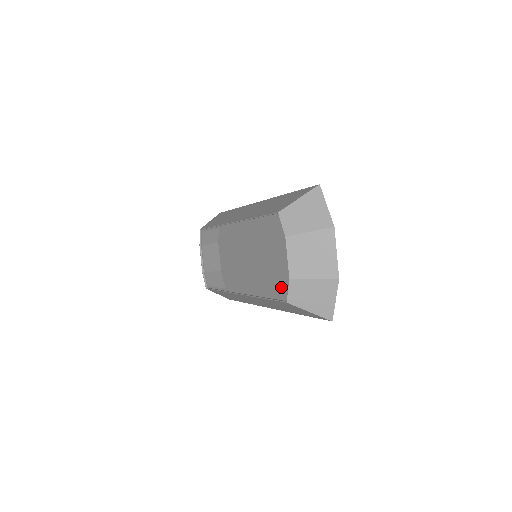
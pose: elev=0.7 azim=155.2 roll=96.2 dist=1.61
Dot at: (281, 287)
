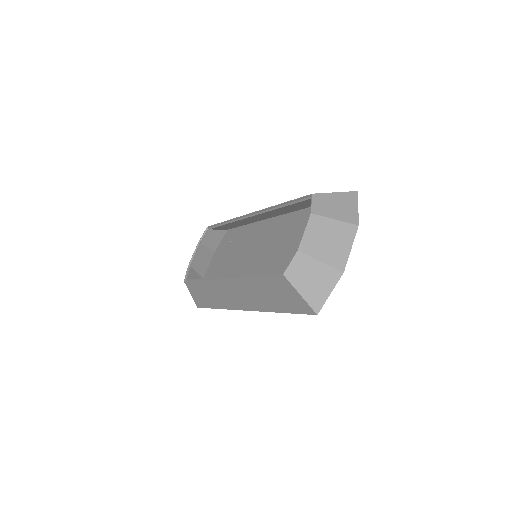
Dot at: occluded
